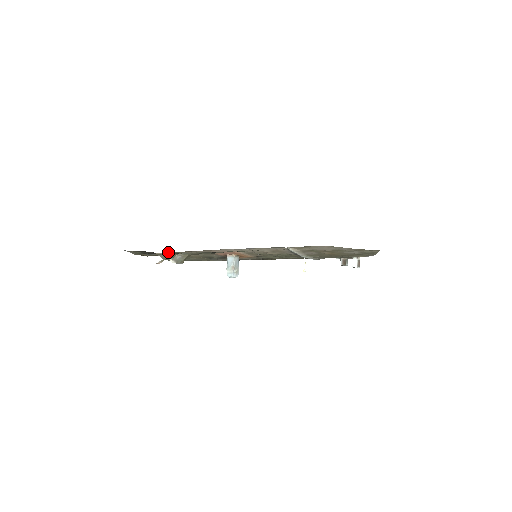
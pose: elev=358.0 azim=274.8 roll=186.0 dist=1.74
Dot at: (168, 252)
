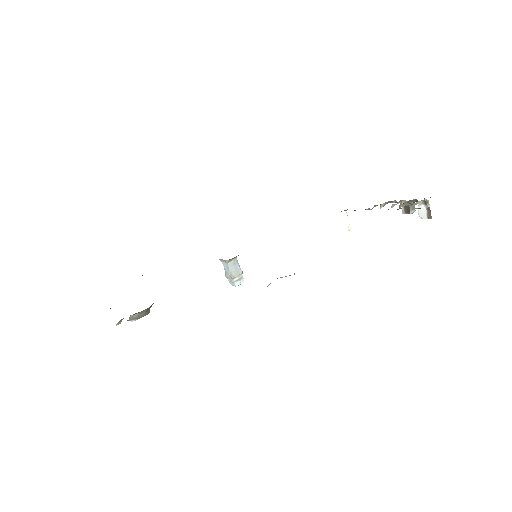
Dot at: occluded
